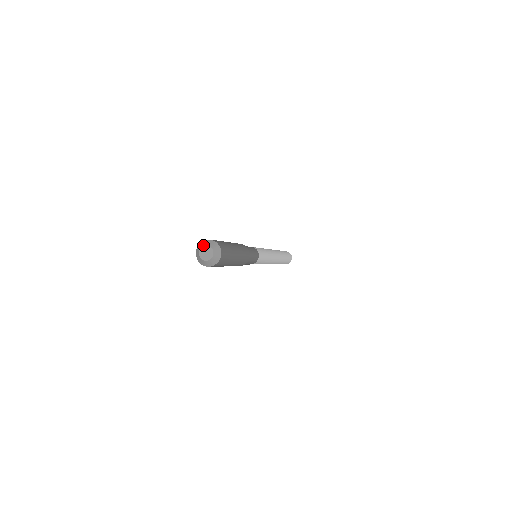
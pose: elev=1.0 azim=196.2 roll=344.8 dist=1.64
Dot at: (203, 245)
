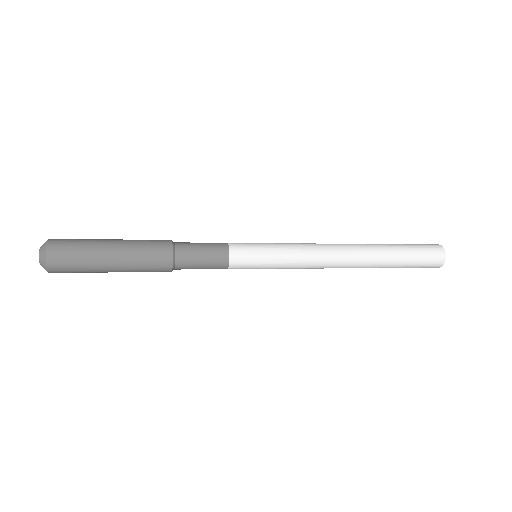
Dot at: occluded
